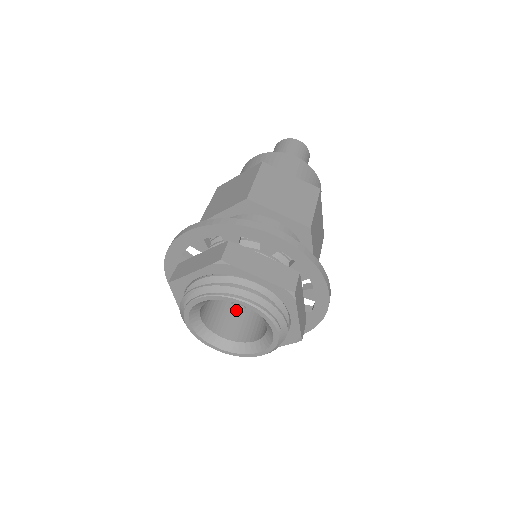
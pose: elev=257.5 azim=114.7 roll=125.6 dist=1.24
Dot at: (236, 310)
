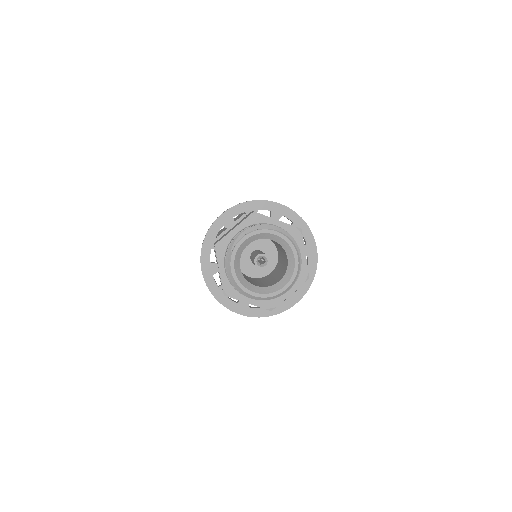
Dot at: (260, 267)
